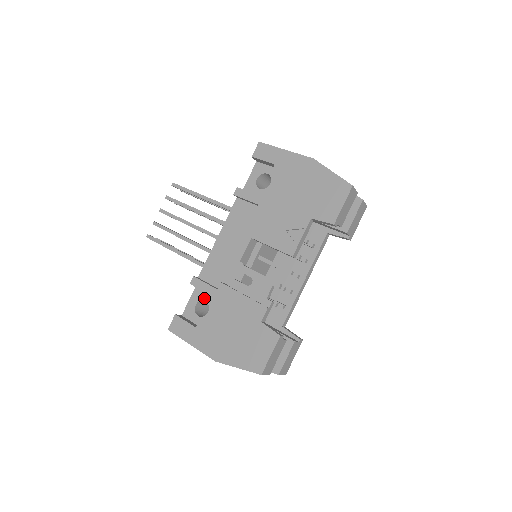
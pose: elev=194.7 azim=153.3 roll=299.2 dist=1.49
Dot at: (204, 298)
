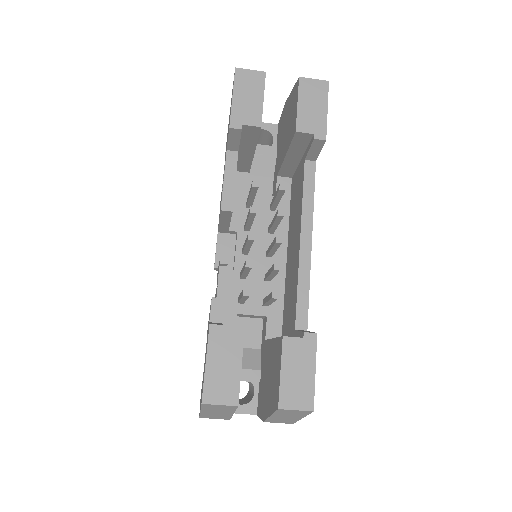
Dot at: occluded
